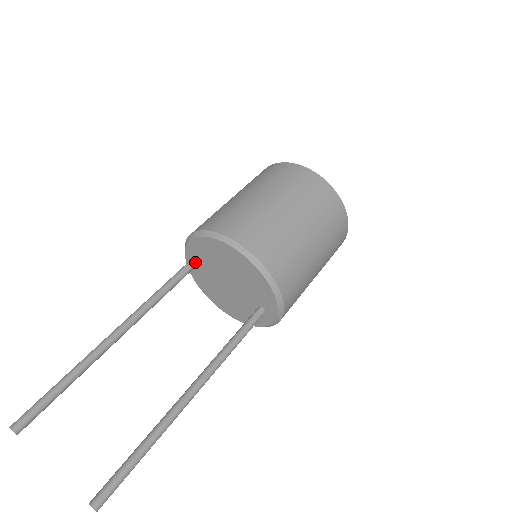
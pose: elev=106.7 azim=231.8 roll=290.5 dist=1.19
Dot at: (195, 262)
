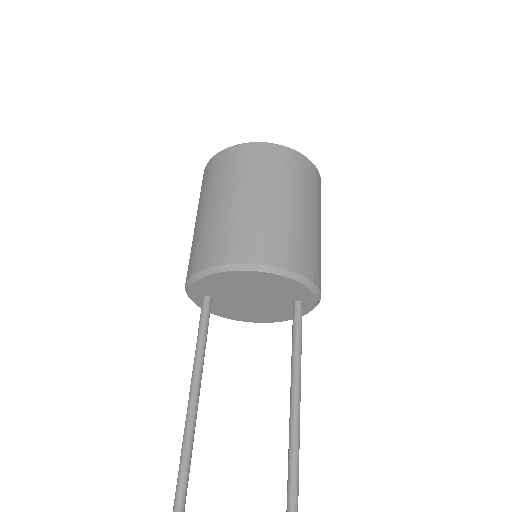
Dot at: (208, 302)
